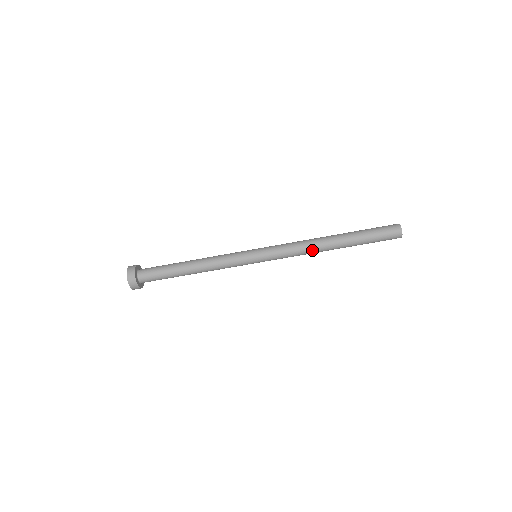
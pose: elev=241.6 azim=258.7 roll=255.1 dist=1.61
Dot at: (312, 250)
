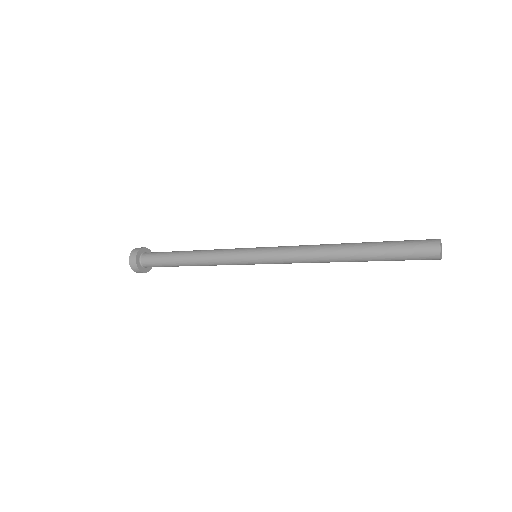
Dot at: occluded
